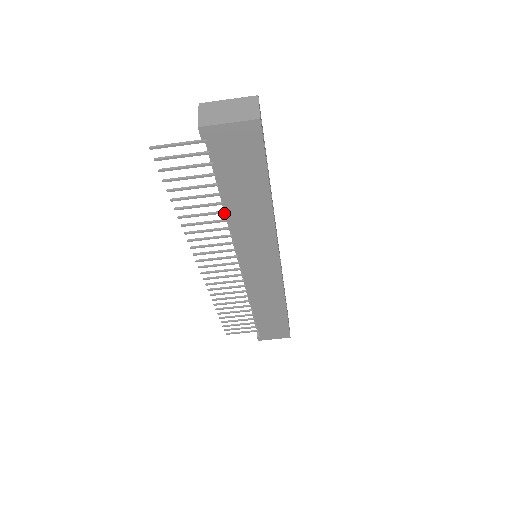
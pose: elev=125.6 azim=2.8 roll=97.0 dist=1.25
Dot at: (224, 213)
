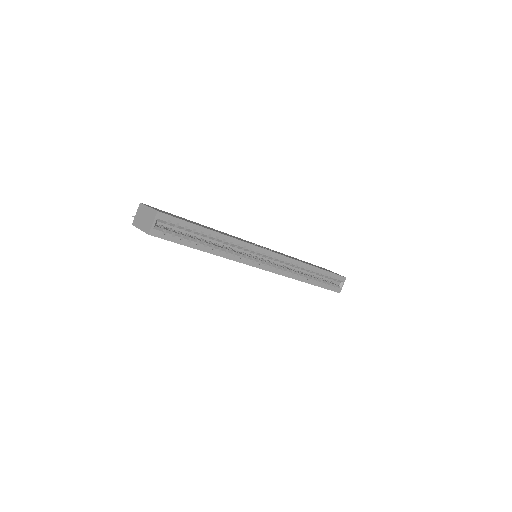
Dot at: occluded
